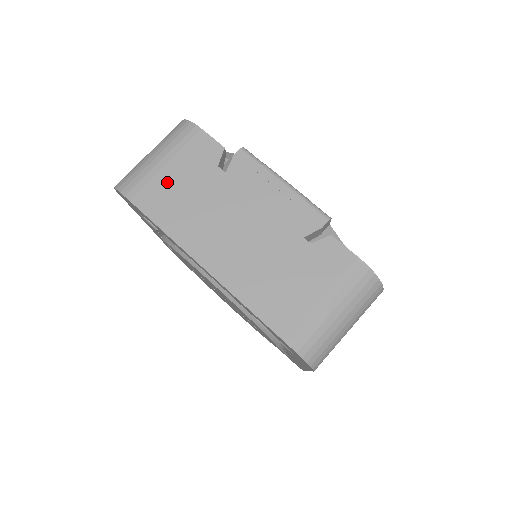
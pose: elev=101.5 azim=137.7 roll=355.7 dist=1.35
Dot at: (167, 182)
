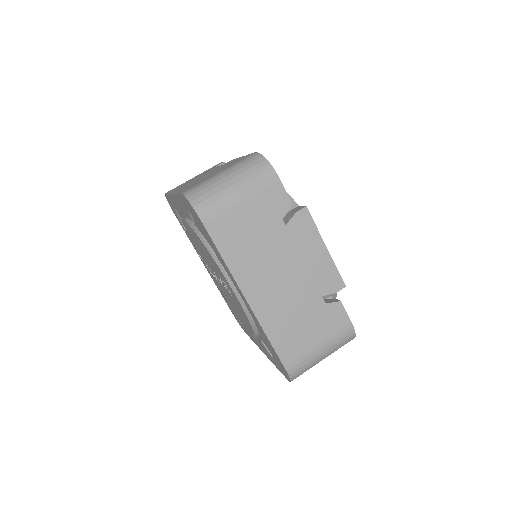
Dot at: occluded
